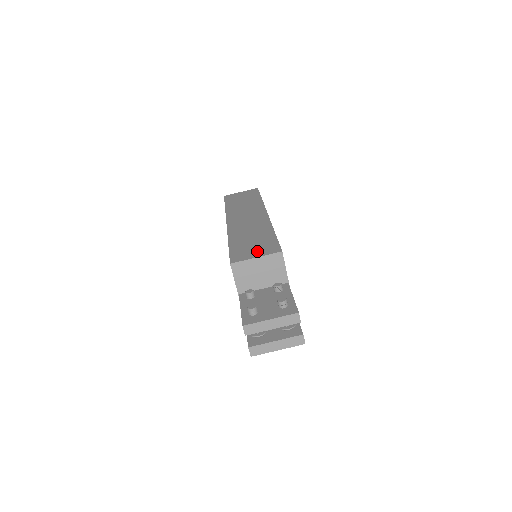
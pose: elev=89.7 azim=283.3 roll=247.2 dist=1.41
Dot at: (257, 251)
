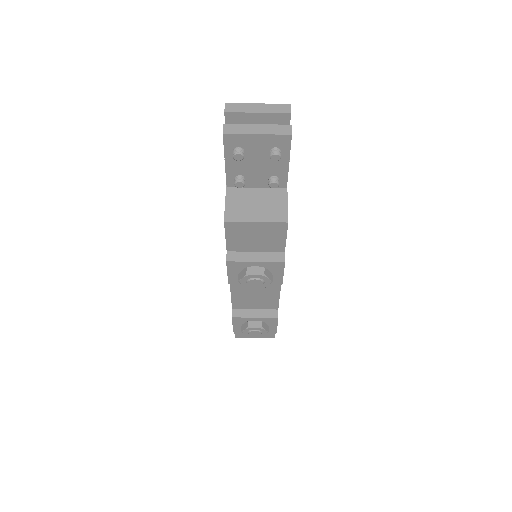
Dot at: occluded
